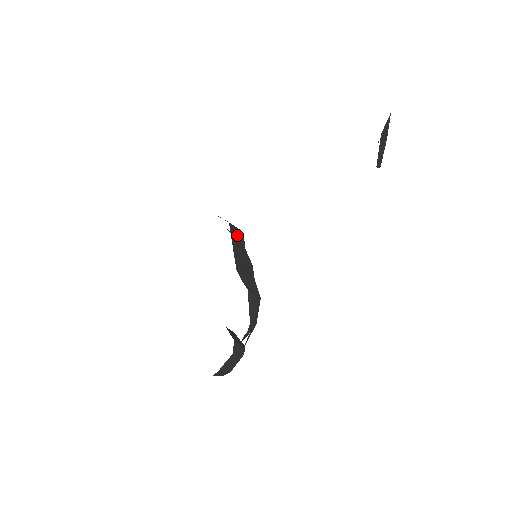
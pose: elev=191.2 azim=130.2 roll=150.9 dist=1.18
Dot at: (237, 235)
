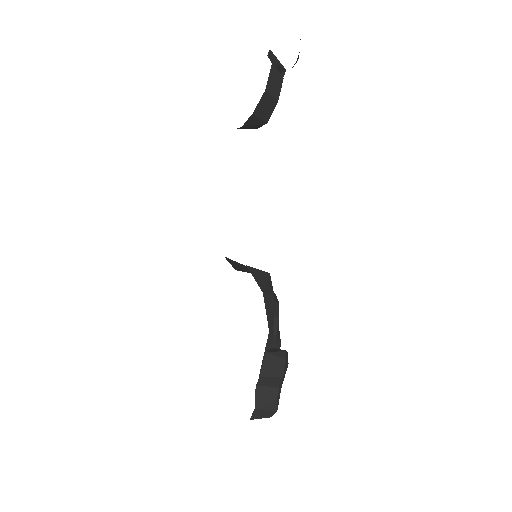
Dot at: (237, 264)
